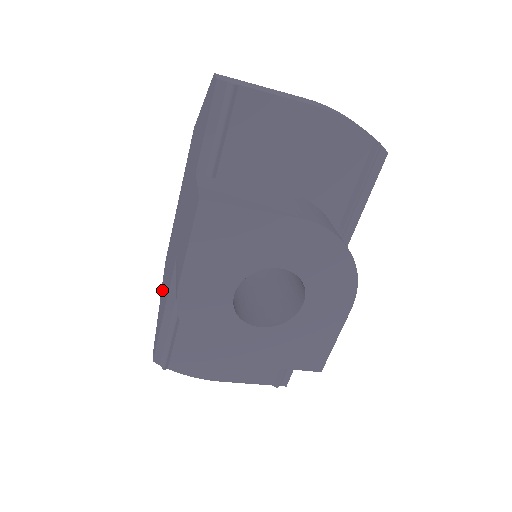
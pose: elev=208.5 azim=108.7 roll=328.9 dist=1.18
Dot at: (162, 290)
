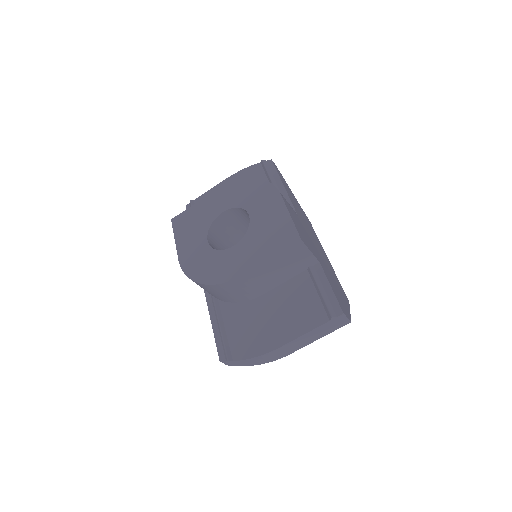
Dot at: occluded
